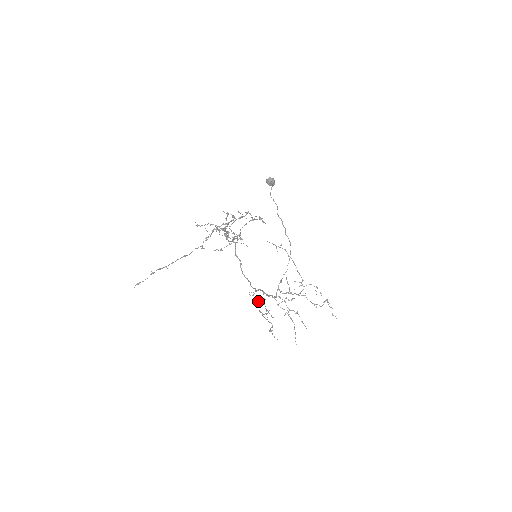
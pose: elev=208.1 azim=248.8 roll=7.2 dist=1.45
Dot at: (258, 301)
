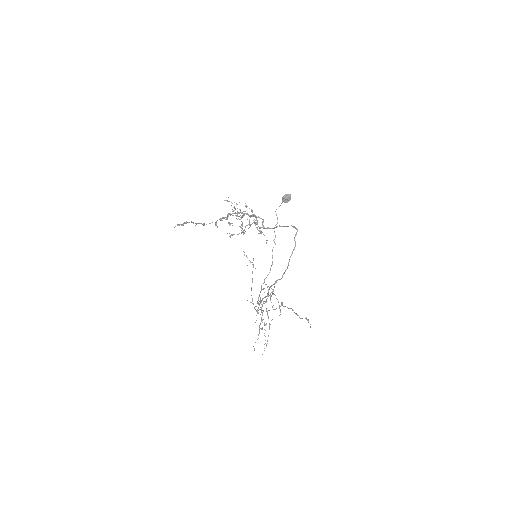
Dot at: (274, 294)
